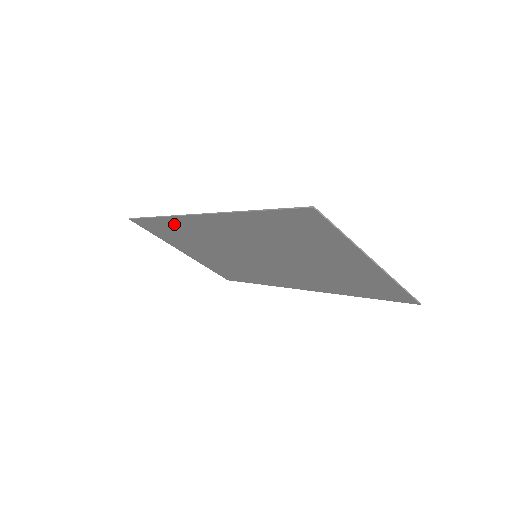
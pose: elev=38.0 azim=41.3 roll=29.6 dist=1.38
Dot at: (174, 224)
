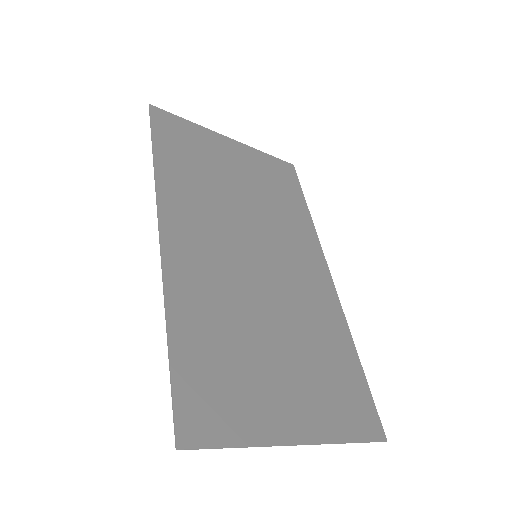
Dot at: (171, 175)
